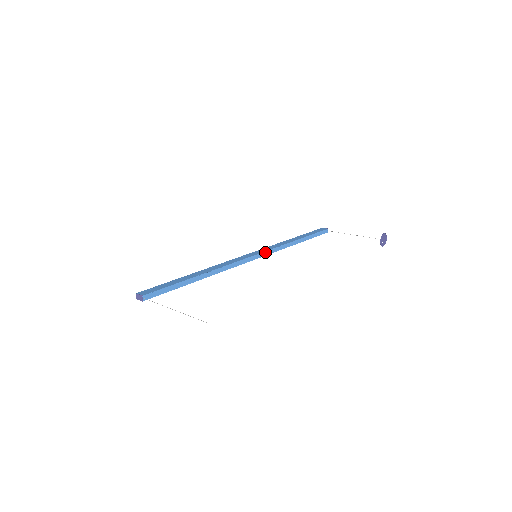
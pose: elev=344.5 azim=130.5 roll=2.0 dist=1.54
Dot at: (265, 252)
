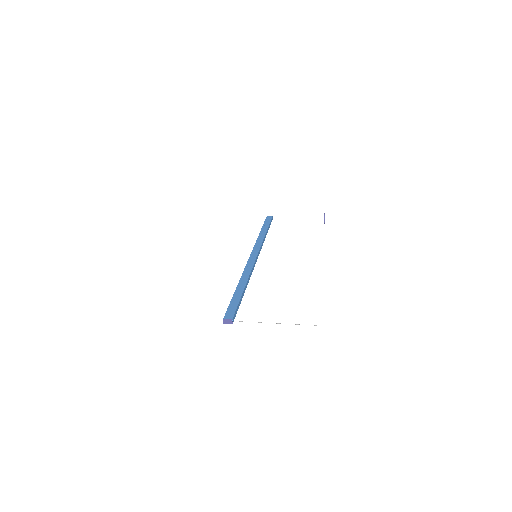
Dot at: (259, 251)
